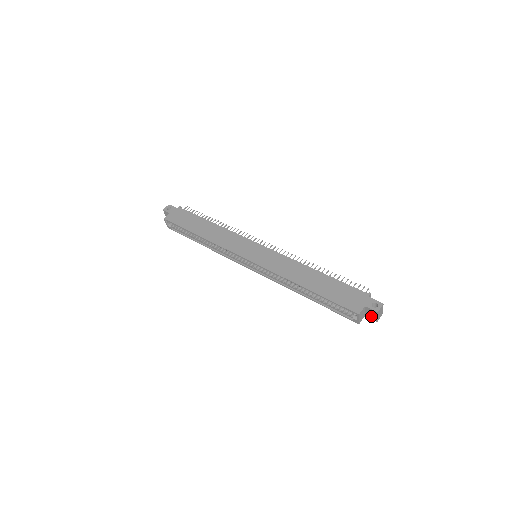
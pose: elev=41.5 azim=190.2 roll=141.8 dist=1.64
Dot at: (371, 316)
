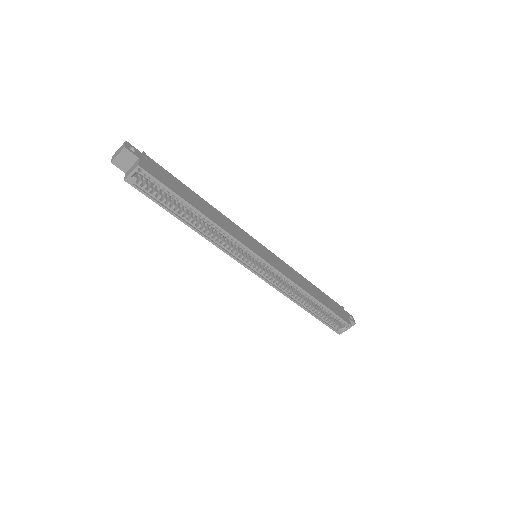
Dot at: occluded
